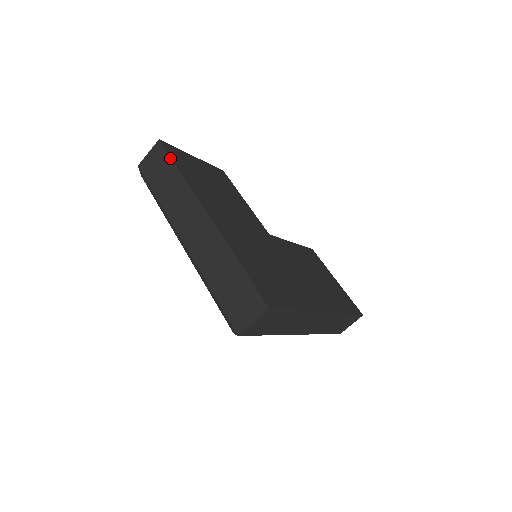
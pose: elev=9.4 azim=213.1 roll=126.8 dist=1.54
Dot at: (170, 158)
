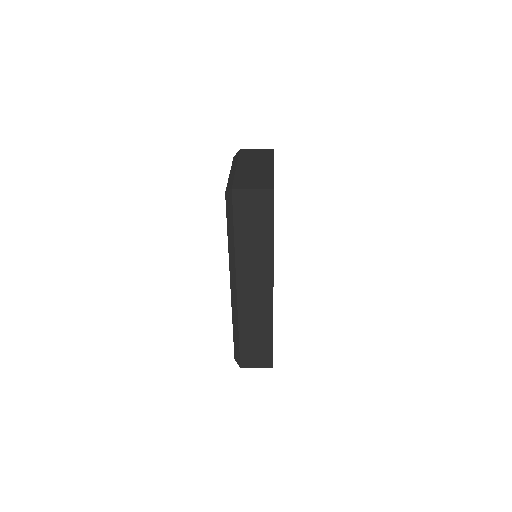
Dot at: (273, 219)
